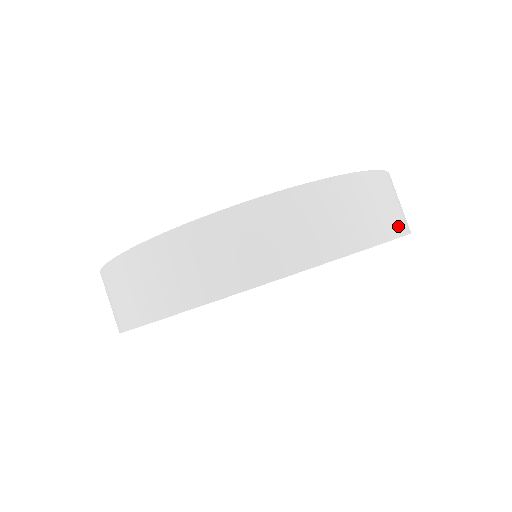
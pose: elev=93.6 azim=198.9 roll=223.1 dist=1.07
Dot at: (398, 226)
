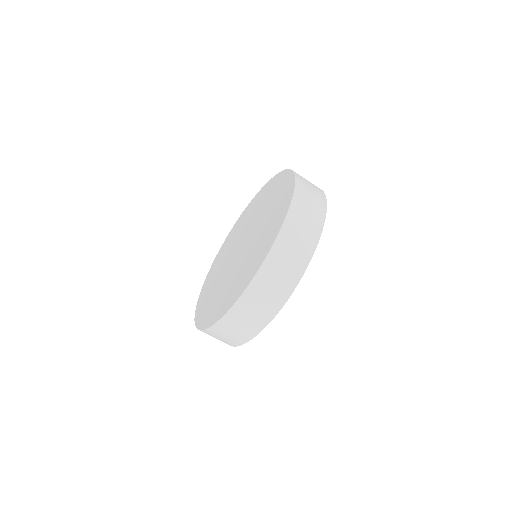
Dot at: occluded
